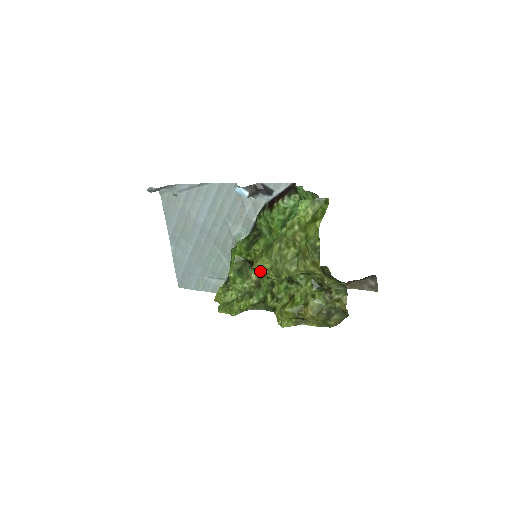
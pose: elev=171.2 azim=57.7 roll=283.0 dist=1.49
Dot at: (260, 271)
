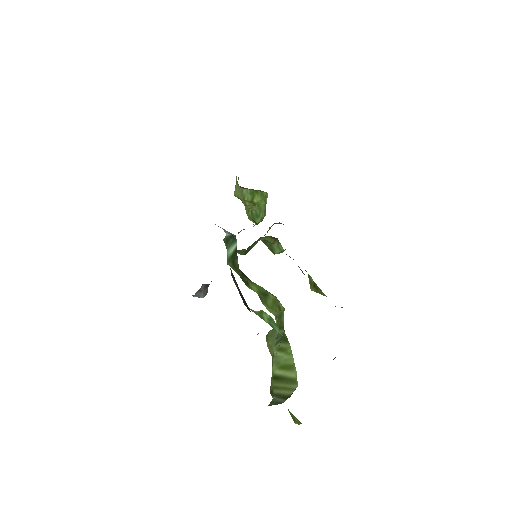
Dot at: occluded
